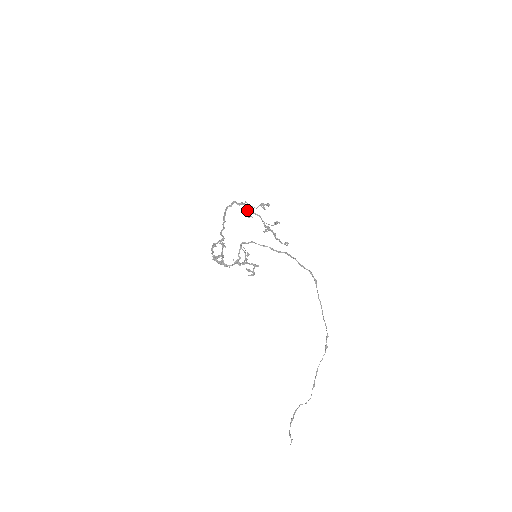
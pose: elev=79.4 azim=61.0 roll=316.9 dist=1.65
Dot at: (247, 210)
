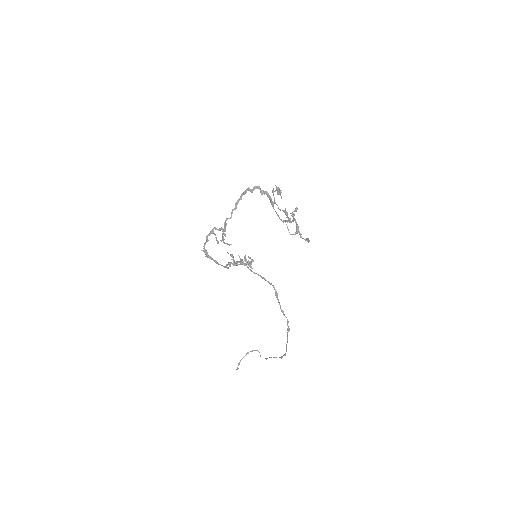
Dot at: occluded
